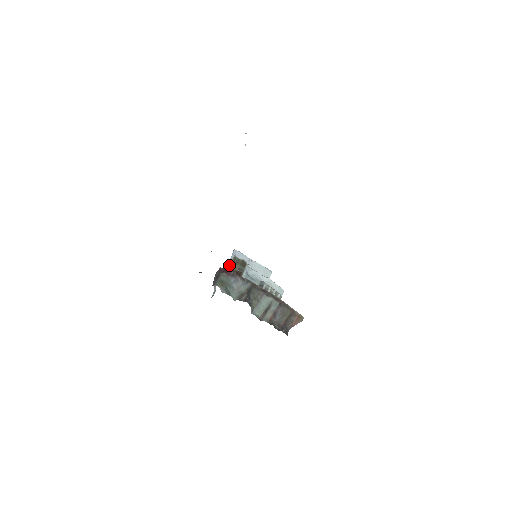
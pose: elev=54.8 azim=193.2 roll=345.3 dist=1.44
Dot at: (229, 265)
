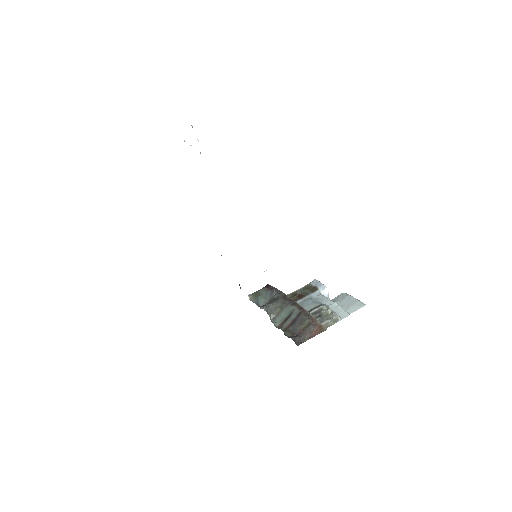
Dot at: (296, 290)
